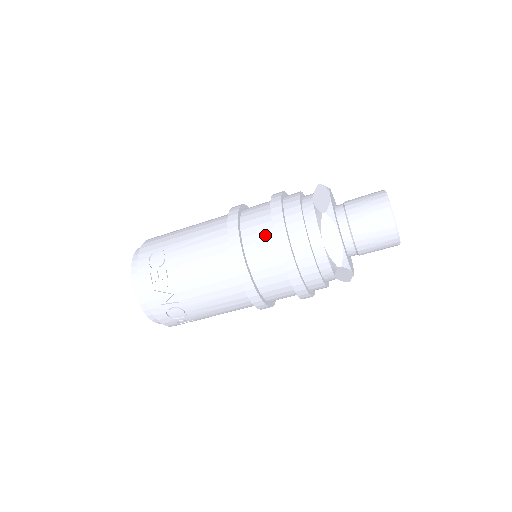
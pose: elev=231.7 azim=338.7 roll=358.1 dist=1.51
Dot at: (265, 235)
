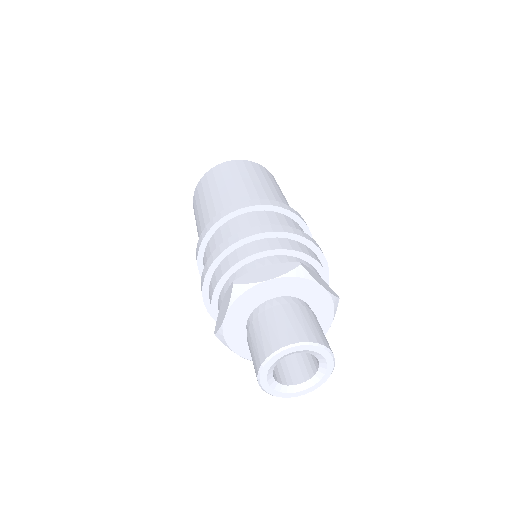
Dot at: occluded
